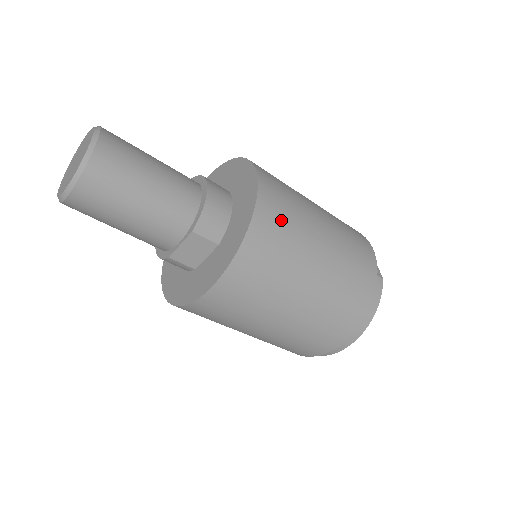
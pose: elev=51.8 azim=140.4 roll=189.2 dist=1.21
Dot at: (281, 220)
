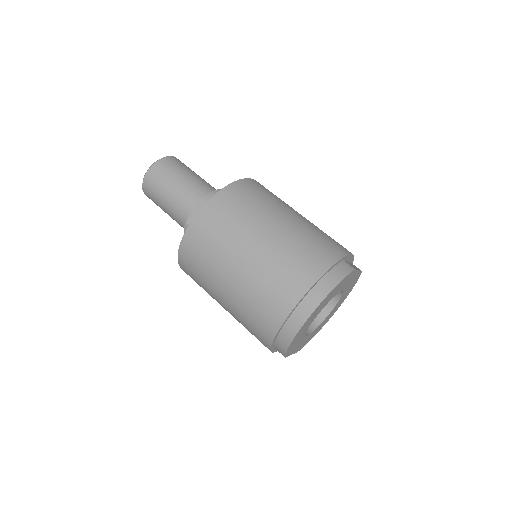
Dot at: (257, 192)
